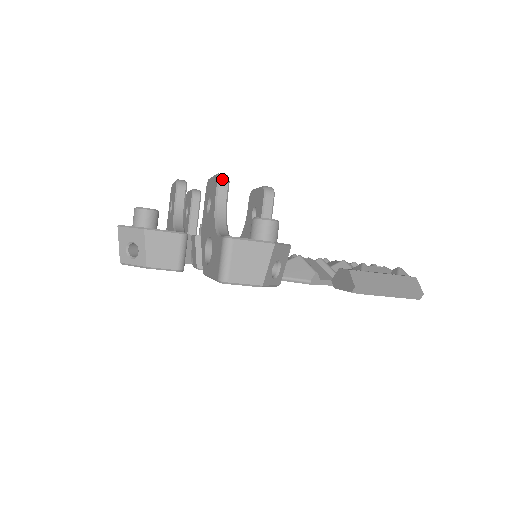
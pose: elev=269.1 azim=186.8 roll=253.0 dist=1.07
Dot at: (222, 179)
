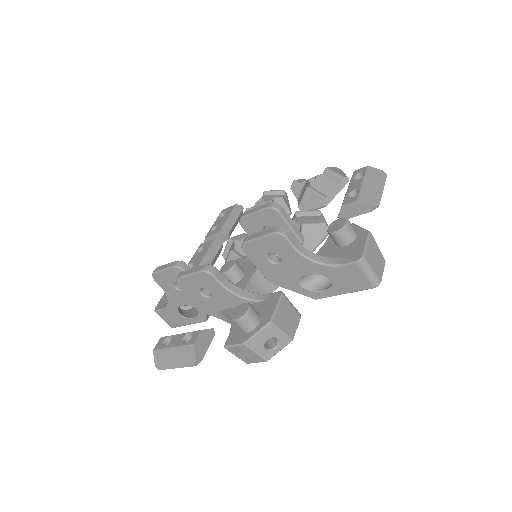
Dot at: (285, 232)
